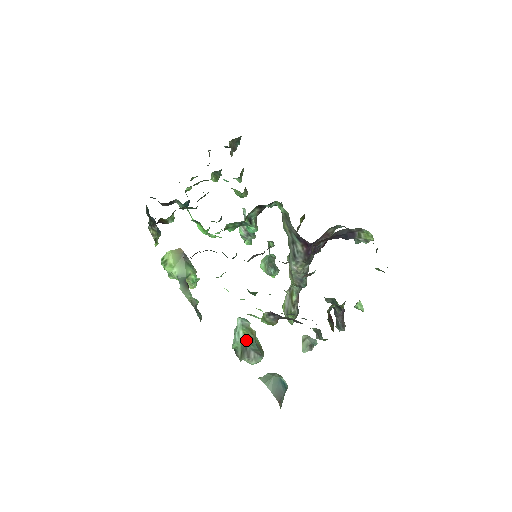
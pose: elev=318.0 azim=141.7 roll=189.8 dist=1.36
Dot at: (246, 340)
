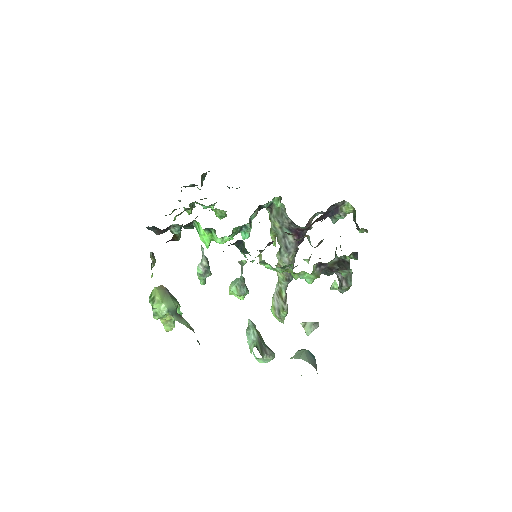
Dot at: (260, 339)
